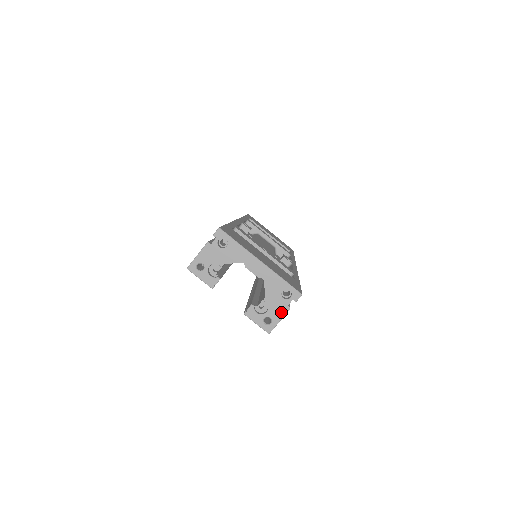
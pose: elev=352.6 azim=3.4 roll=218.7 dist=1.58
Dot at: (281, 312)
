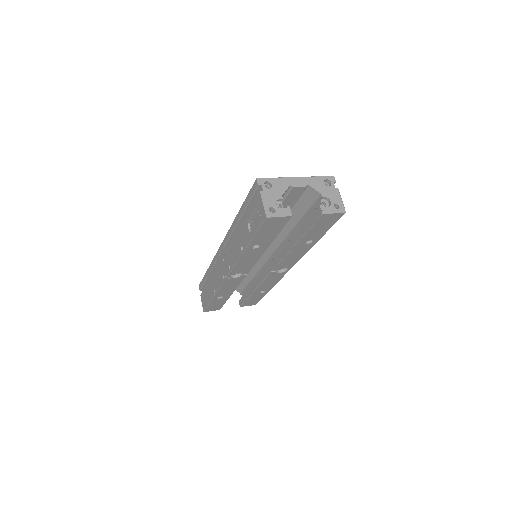
Dot at: (337, 195)
